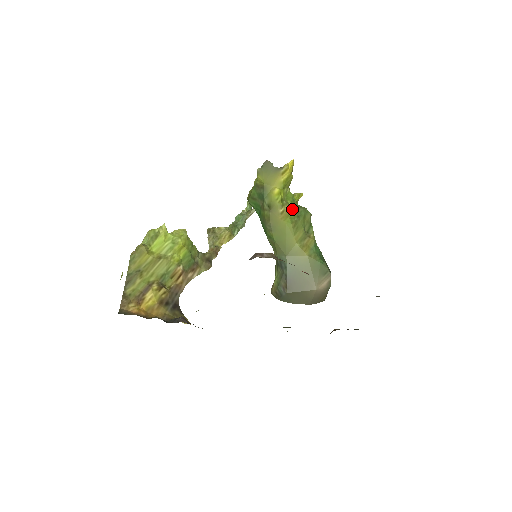
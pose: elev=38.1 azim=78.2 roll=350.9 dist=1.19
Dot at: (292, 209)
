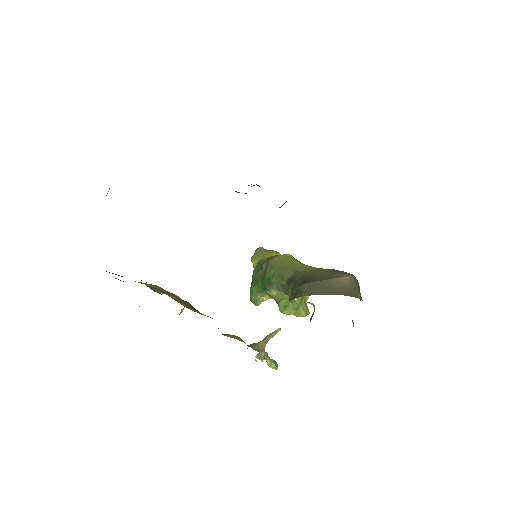
Dot at: occluded
